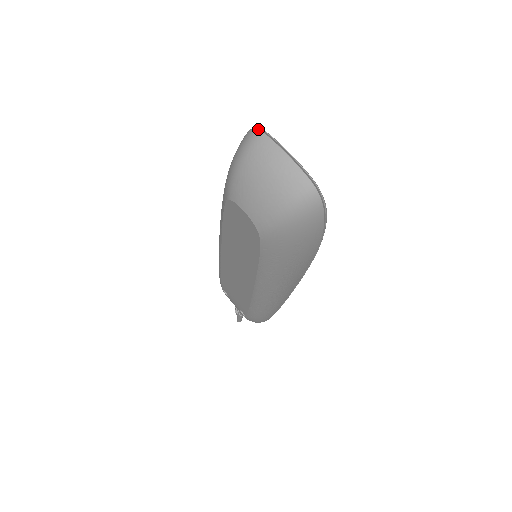
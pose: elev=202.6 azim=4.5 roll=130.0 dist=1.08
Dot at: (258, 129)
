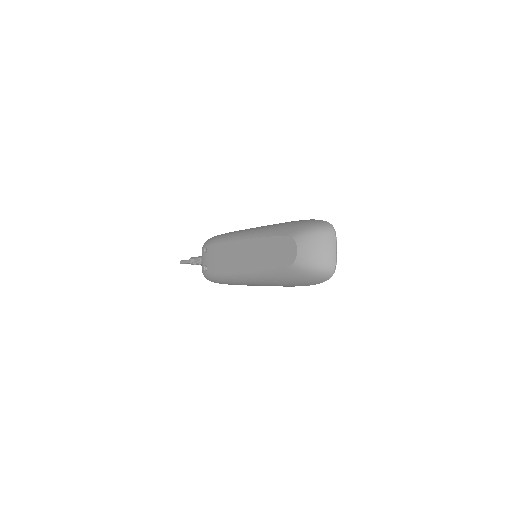
Dot at: occluded
